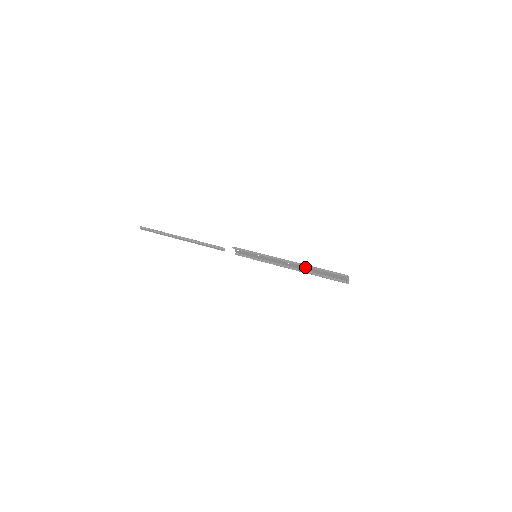
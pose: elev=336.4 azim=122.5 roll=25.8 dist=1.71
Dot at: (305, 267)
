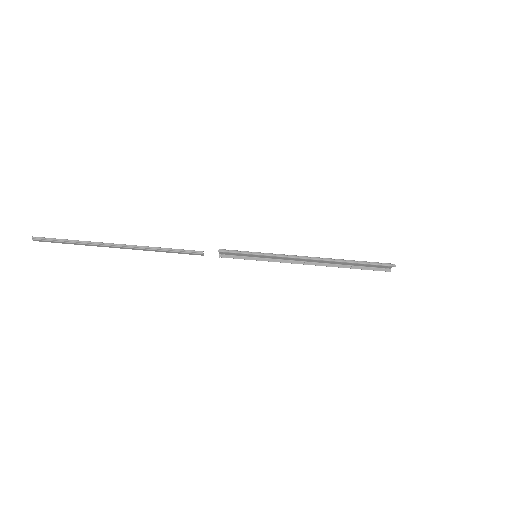
Dot at: (332, 261)
